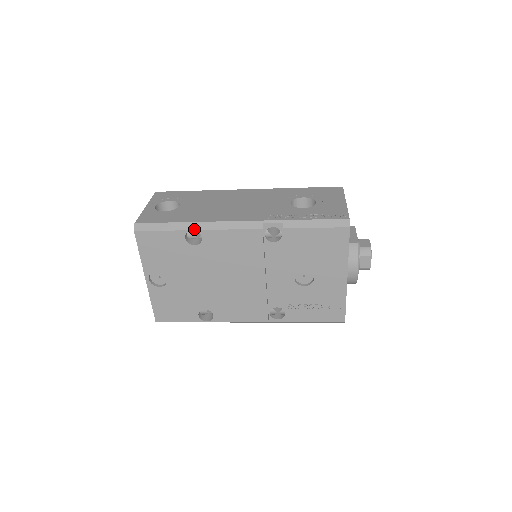
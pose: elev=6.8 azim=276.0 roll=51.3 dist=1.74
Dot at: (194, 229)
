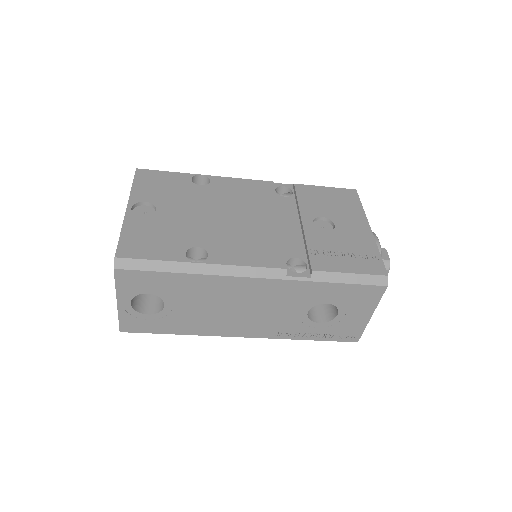
Dot at: (203, 175)
